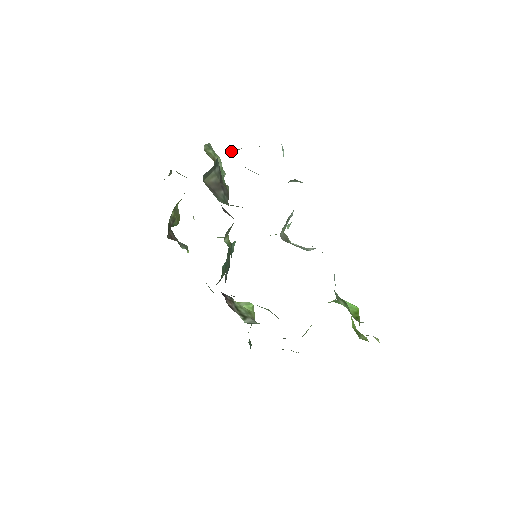
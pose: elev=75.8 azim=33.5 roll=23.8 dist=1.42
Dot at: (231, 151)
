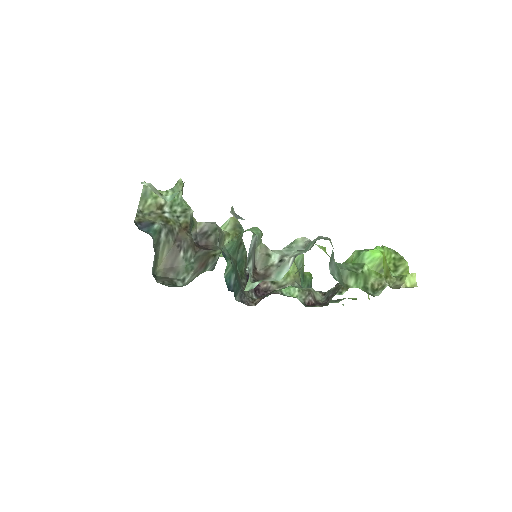
Dot at: occluded
